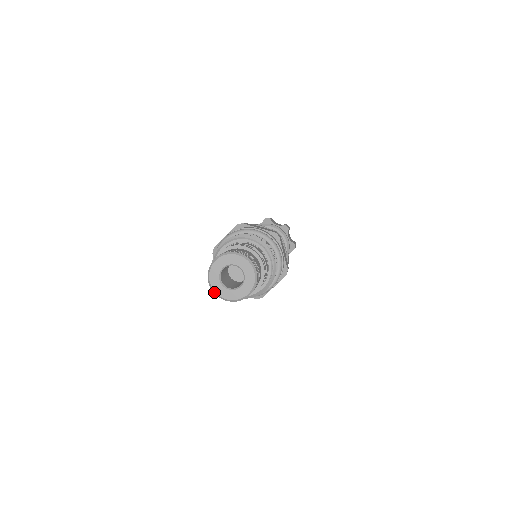
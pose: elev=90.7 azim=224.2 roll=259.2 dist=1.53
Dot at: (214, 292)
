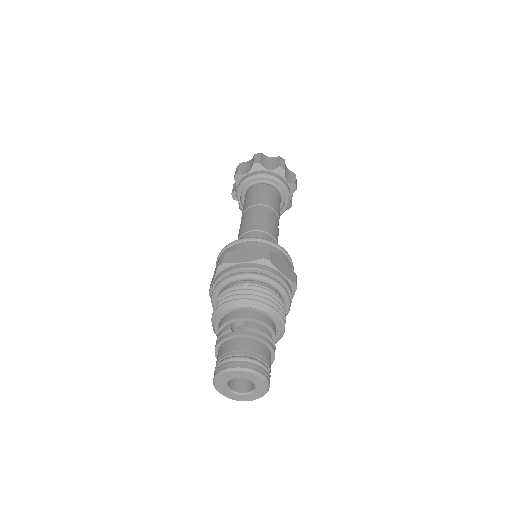
Dot at: (214, 386)
